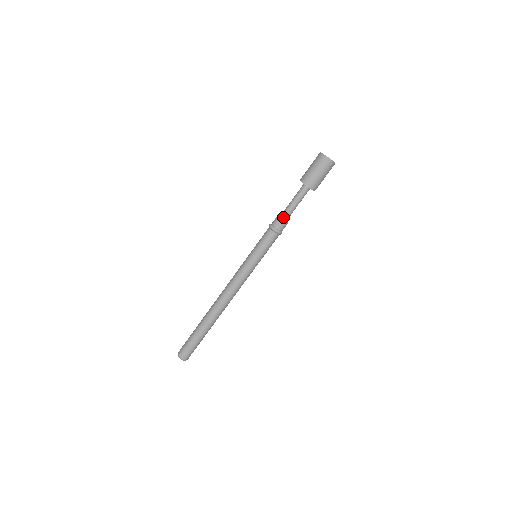
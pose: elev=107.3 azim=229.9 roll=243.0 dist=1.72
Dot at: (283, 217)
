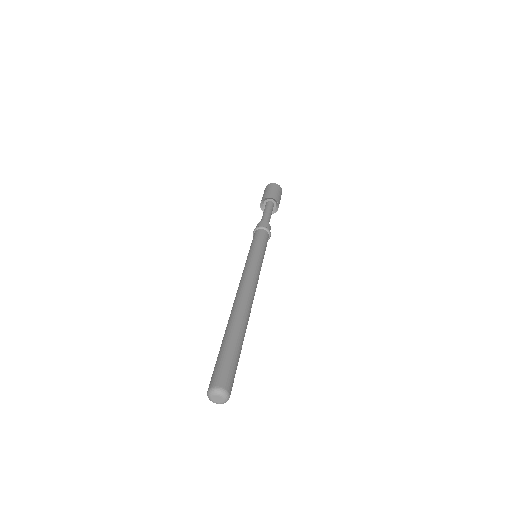
Dot at: occluded
